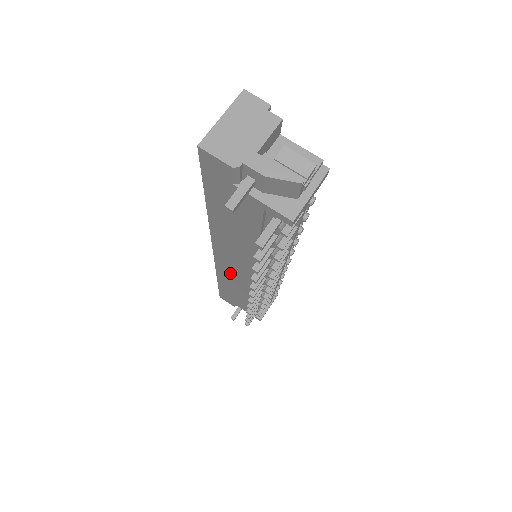
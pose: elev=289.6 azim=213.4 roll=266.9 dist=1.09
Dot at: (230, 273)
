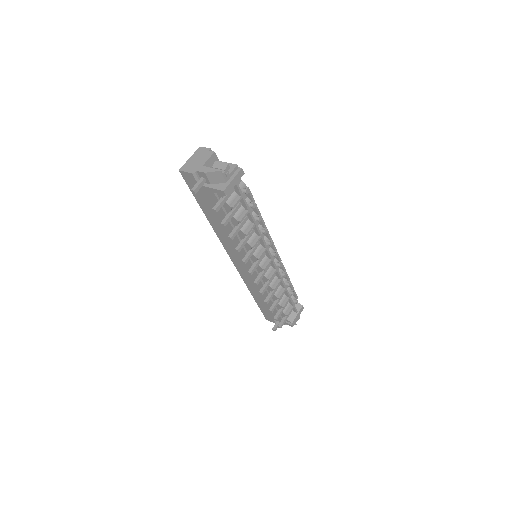
Dot at: (247, 275)
